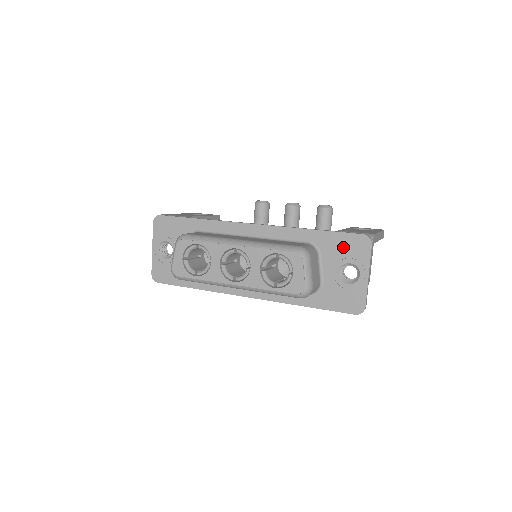
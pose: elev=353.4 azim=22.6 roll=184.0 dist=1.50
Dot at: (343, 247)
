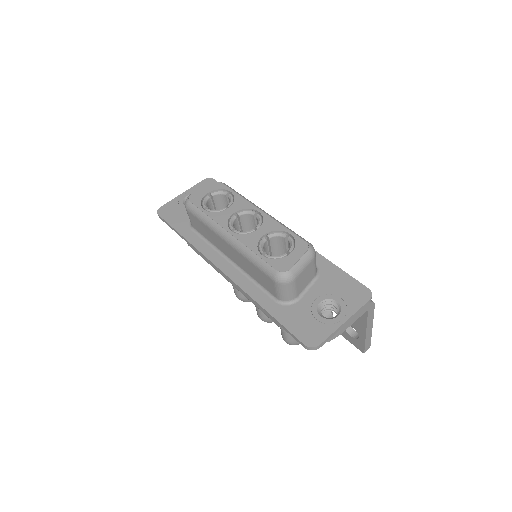
Dot at: (342, 286)
